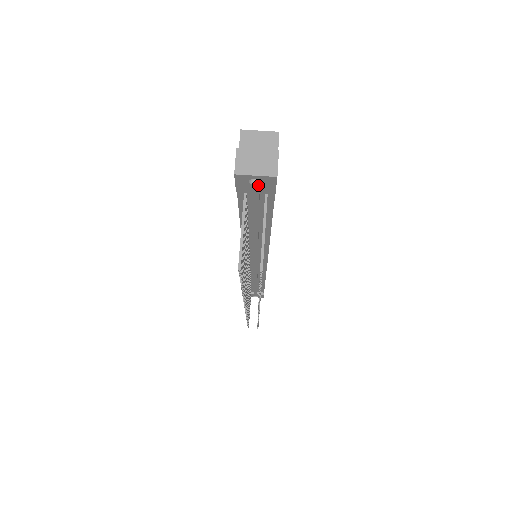
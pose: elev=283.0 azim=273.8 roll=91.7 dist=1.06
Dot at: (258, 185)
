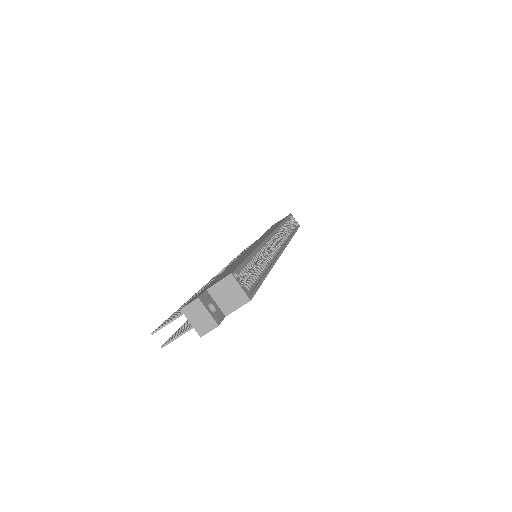
Dot at: occluded
